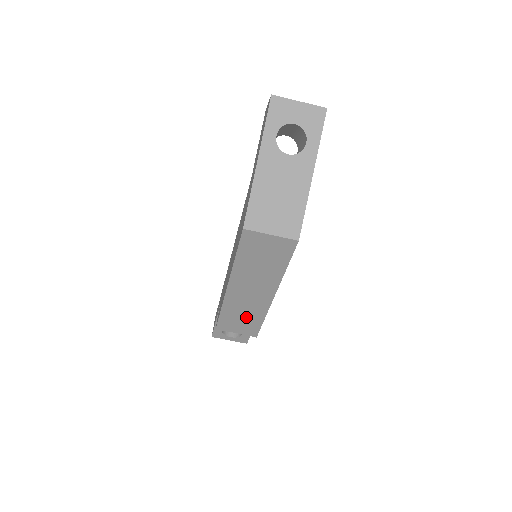
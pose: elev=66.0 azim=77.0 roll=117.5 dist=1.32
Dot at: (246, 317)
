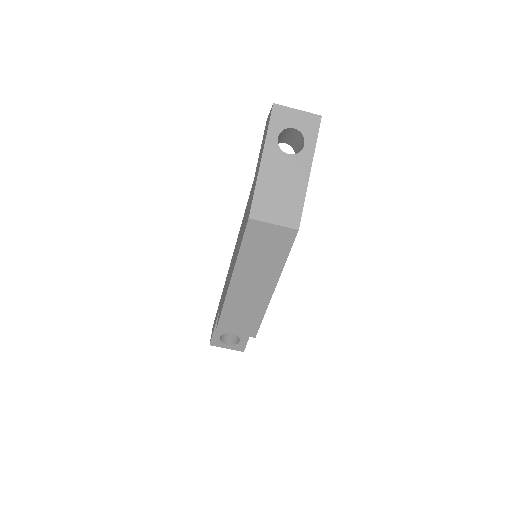
Dot at: (246, 315)
